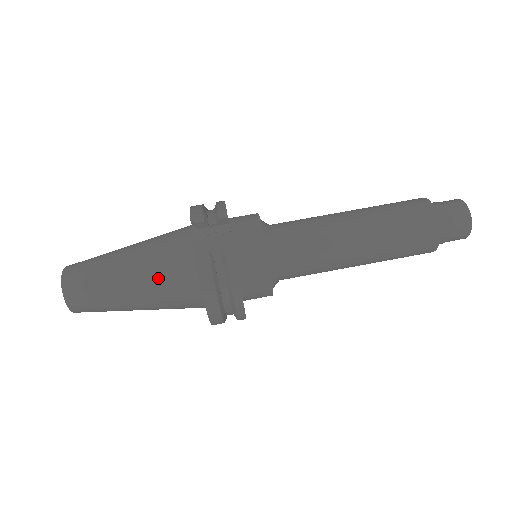
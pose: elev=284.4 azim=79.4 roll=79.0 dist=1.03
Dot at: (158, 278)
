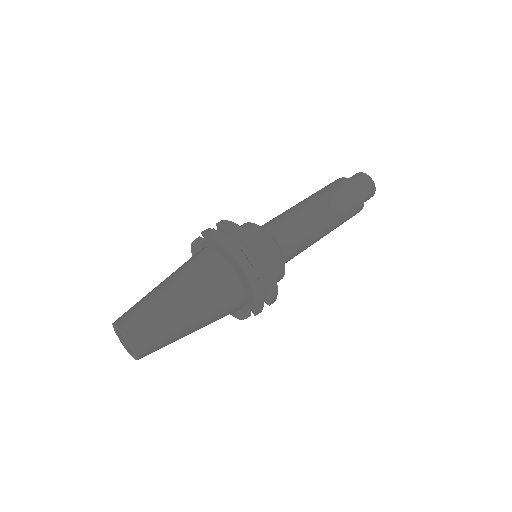
Dot at: (185, 269)
